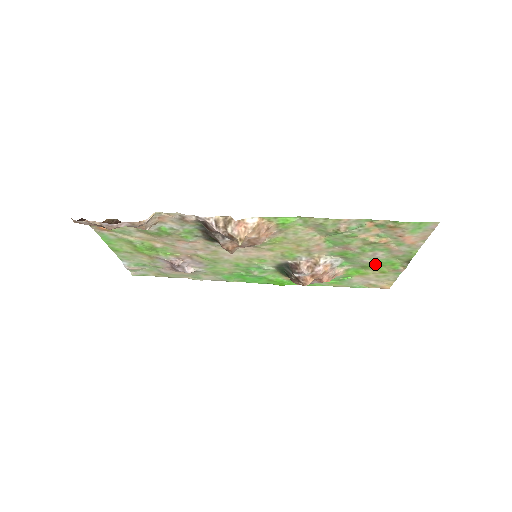
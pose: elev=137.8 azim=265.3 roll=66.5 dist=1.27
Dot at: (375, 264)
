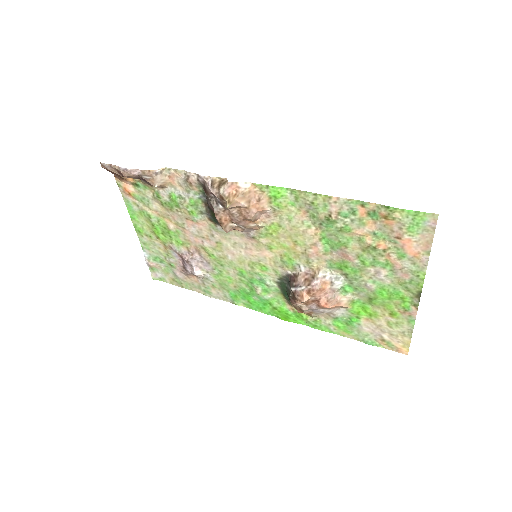
Dot at: (381, 294)
